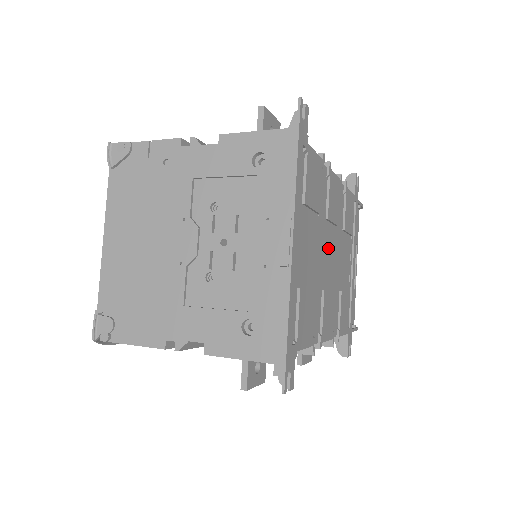
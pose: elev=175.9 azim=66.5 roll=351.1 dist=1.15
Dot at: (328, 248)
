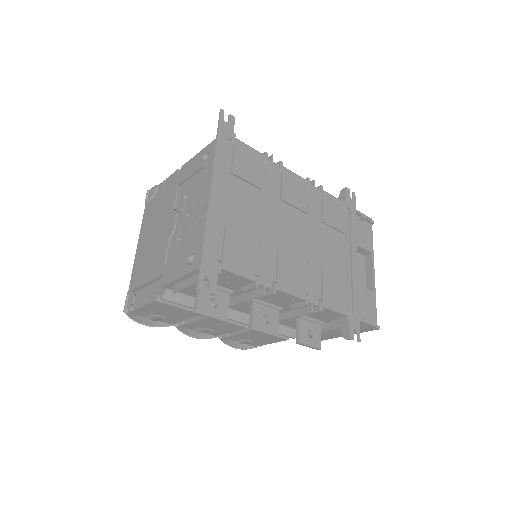
Dot at: (289, 224)
